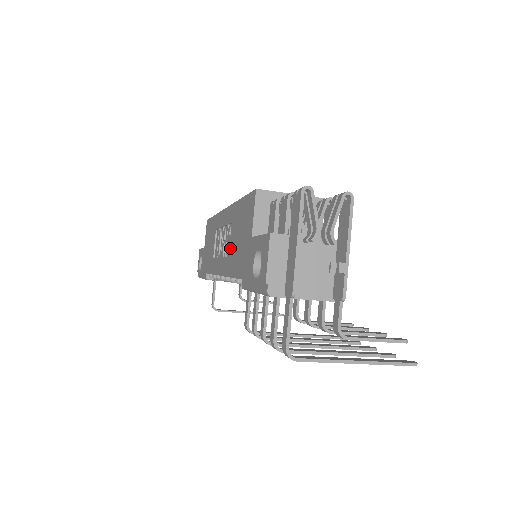
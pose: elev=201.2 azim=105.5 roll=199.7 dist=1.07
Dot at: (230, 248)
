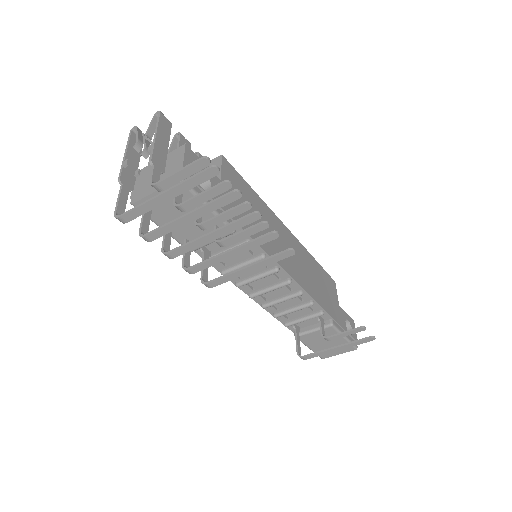
Dot at: occluded
